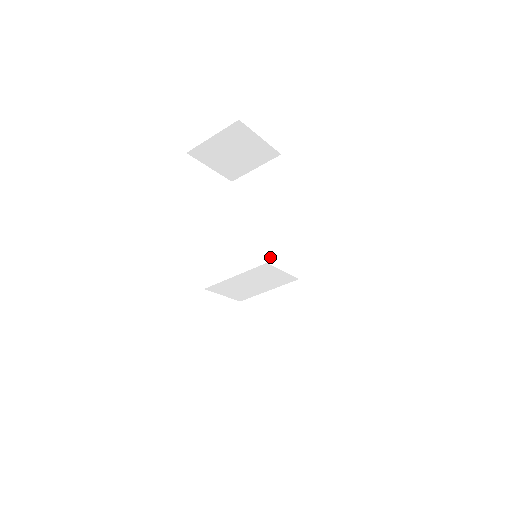
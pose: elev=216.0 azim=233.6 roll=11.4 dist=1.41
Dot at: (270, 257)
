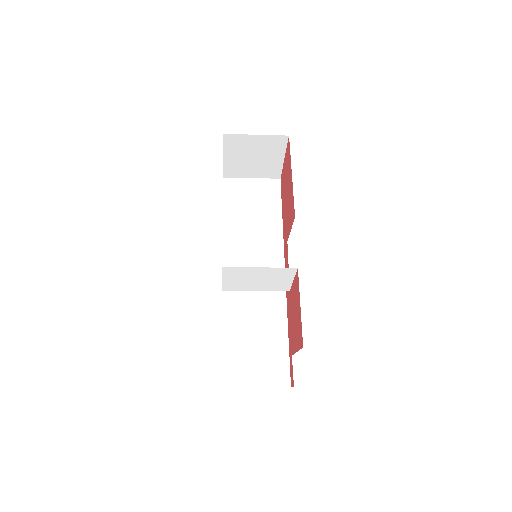
Dot at: (249, 261)
